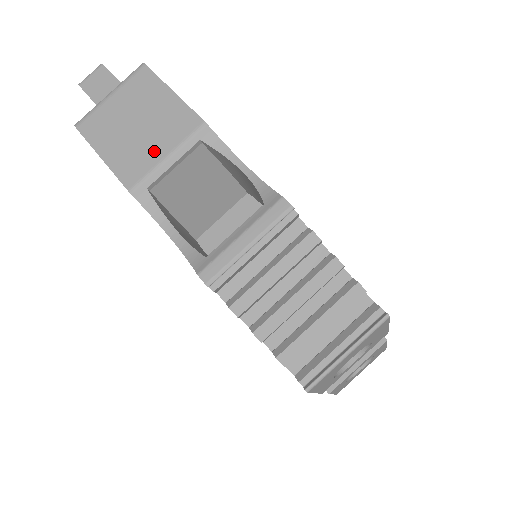
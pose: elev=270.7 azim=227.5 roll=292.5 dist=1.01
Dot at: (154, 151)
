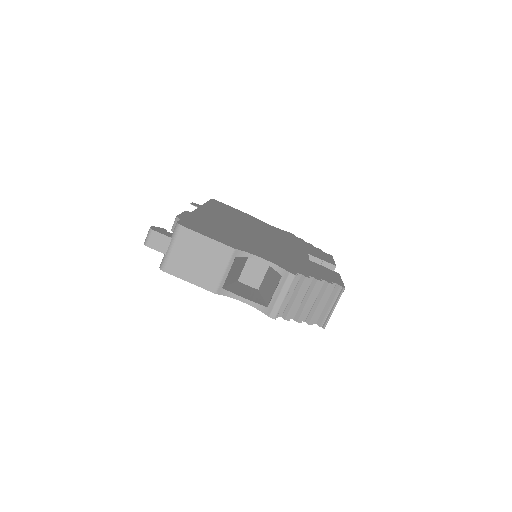
Dot at: (216, 271)
